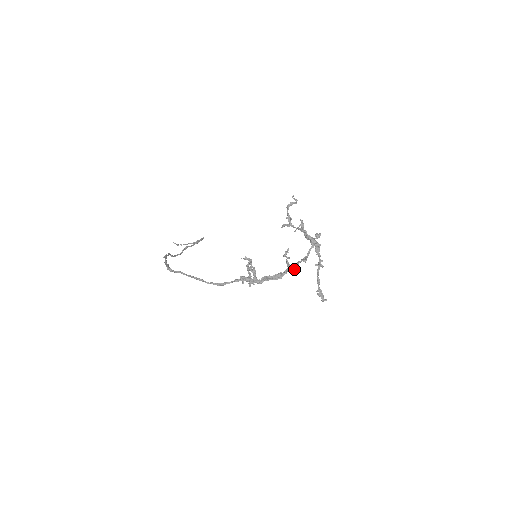
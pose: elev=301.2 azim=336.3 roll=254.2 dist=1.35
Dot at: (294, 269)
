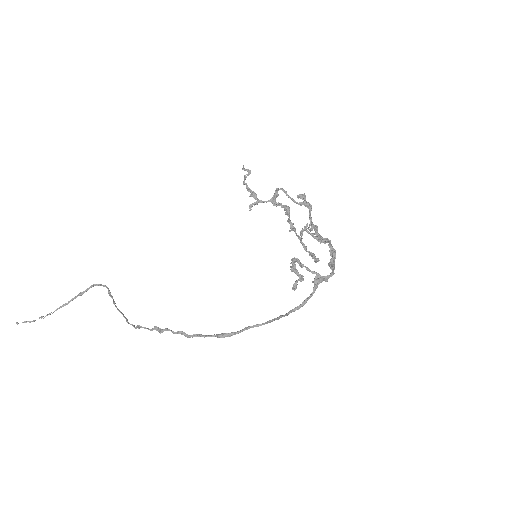
Dot at: (328, 242)
